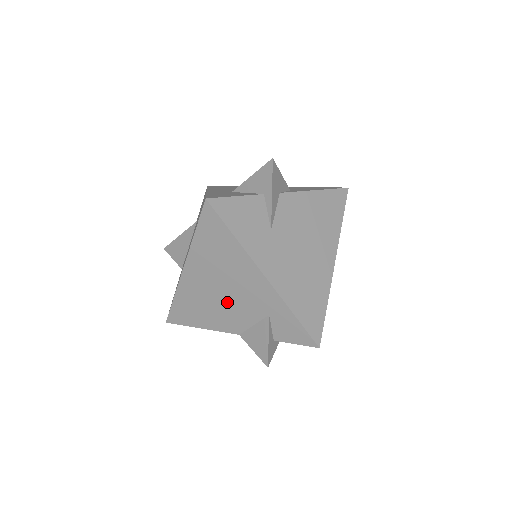
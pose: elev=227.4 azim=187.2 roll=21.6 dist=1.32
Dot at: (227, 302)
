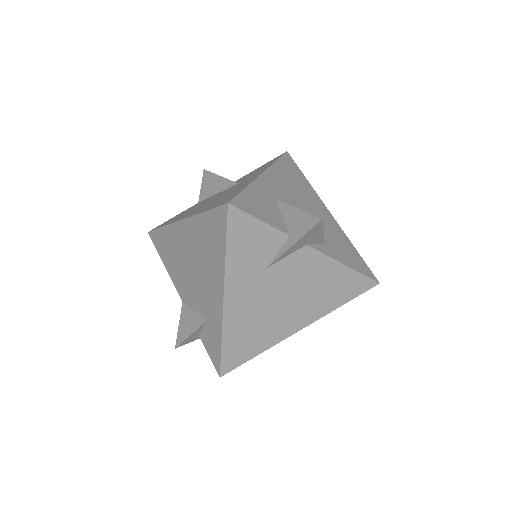
Dot at: (190, 277)
